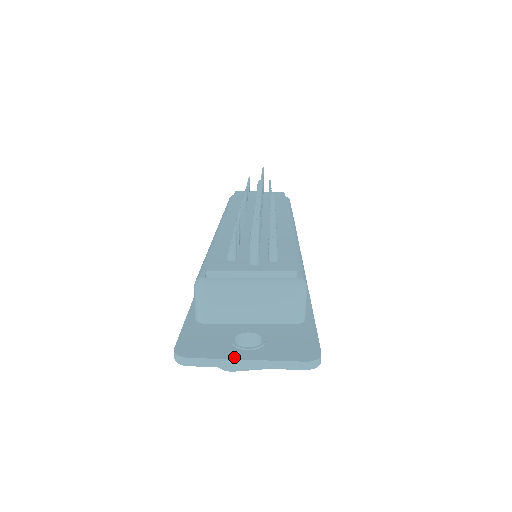
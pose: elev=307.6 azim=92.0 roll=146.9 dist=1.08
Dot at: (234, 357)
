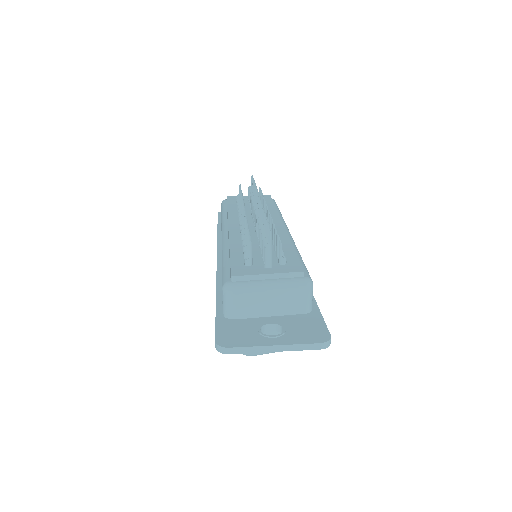
Dot at: (264, 344)
